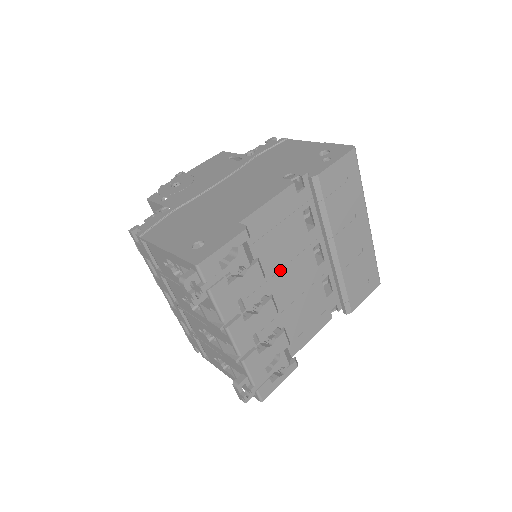
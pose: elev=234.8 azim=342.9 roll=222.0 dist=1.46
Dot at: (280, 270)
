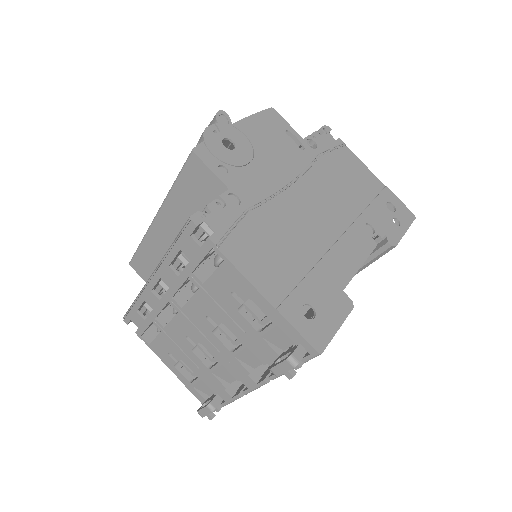
Dot at: occluded
